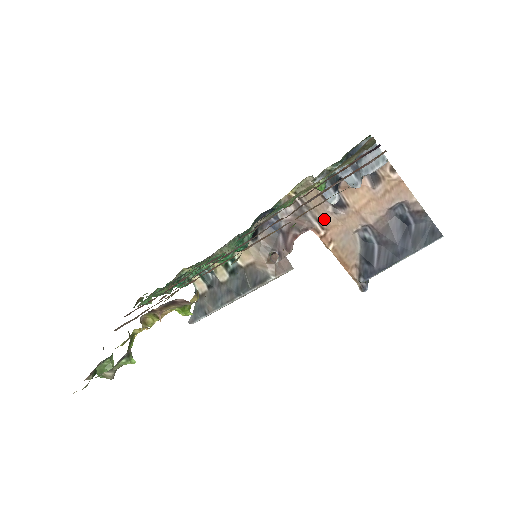
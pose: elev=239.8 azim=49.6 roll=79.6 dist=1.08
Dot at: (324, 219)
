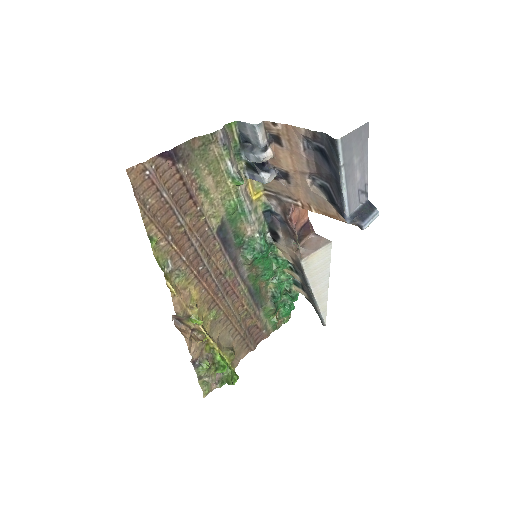
Dot at: (290, 193)
